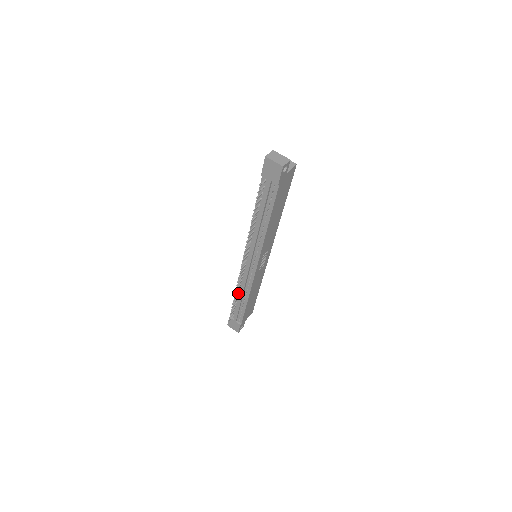
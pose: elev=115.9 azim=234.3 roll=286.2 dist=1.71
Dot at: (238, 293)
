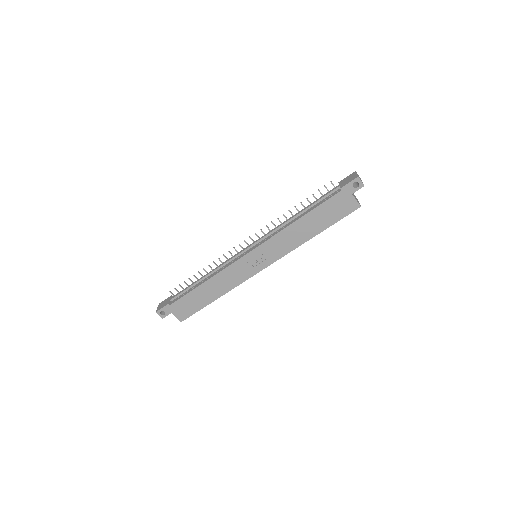
Dot at: occluded
